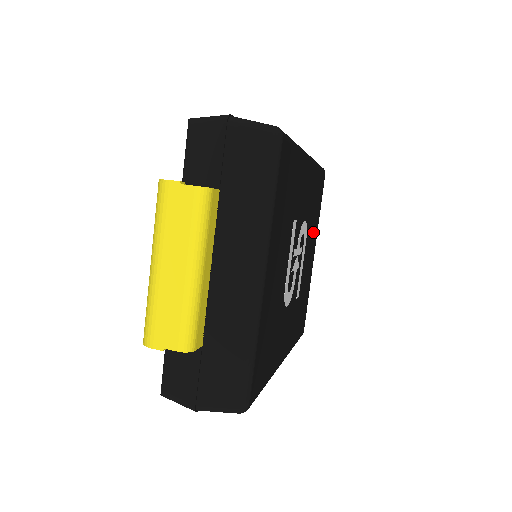
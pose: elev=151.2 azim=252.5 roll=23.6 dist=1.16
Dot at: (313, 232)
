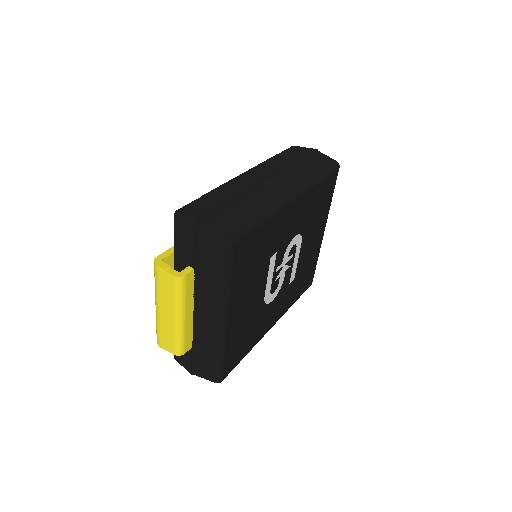
Dot at: (318, 223)
